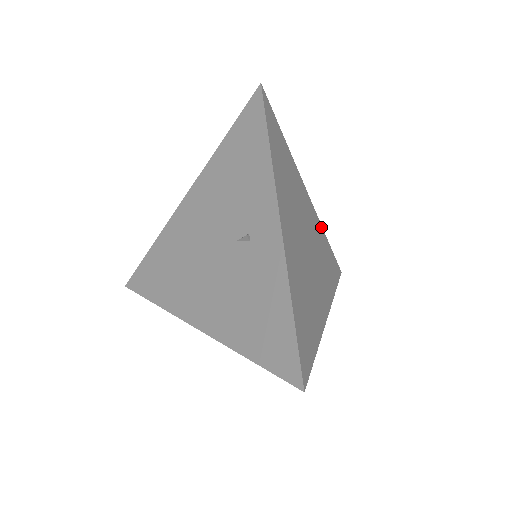
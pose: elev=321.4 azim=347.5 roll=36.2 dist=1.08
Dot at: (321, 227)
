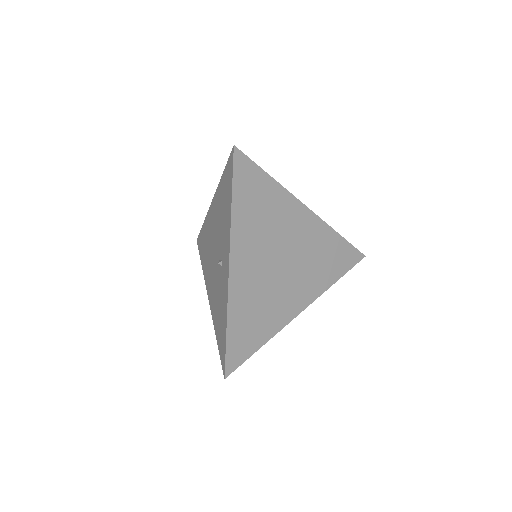
Dot at: (329, 229)
